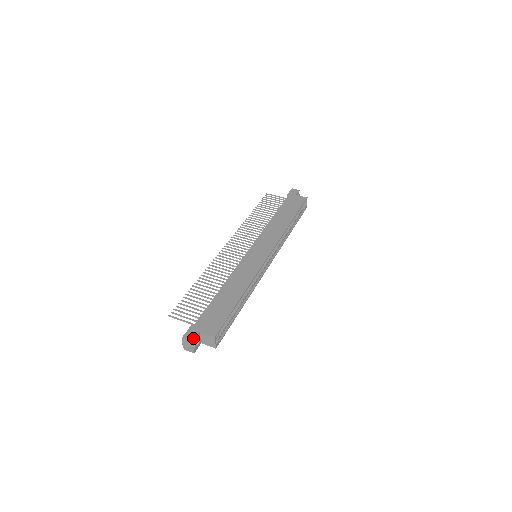
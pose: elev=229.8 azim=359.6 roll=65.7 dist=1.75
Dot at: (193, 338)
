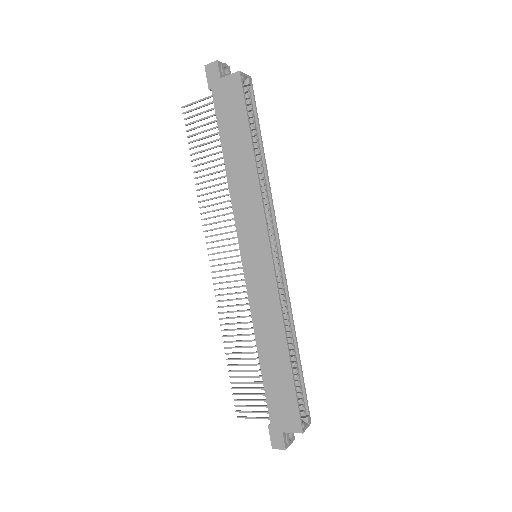
Dot at: (283, 445)
